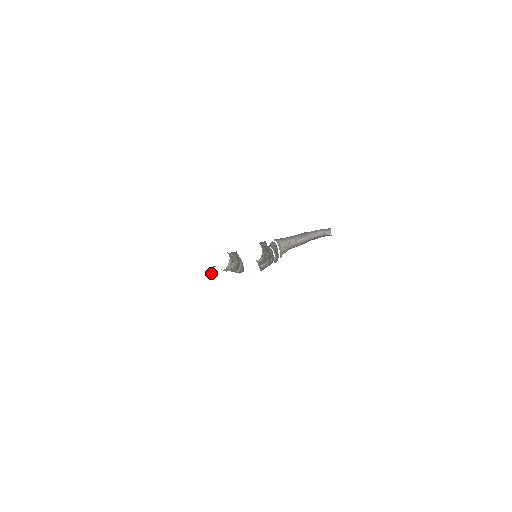
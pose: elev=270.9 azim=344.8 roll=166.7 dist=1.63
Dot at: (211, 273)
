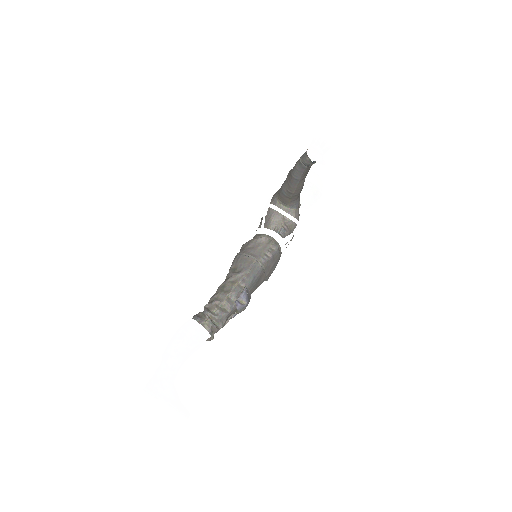
Dot at: occluded
